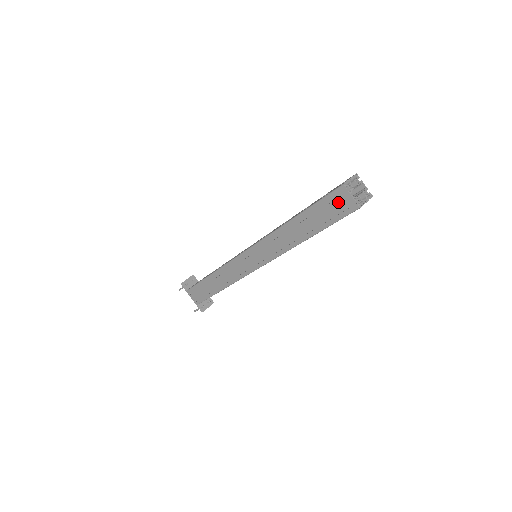
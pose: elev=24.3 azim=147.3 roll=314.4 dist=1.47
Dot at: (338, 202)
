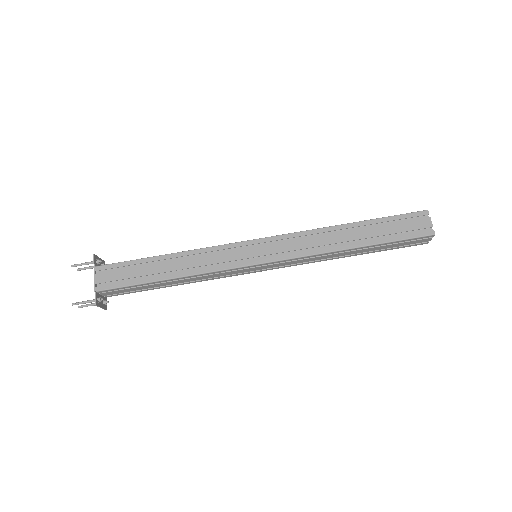
Dot at: (415, 223)
